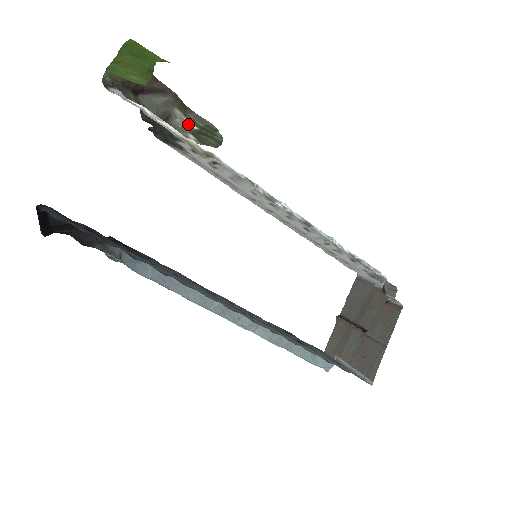
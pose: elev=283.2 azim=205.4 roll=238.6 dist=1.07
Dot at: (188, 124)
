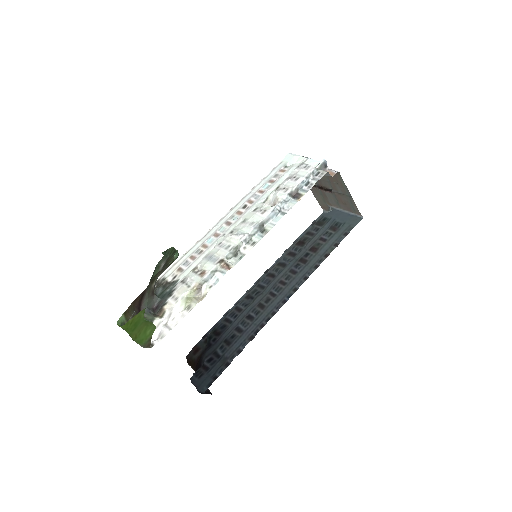
Dot at: (160, 274)
